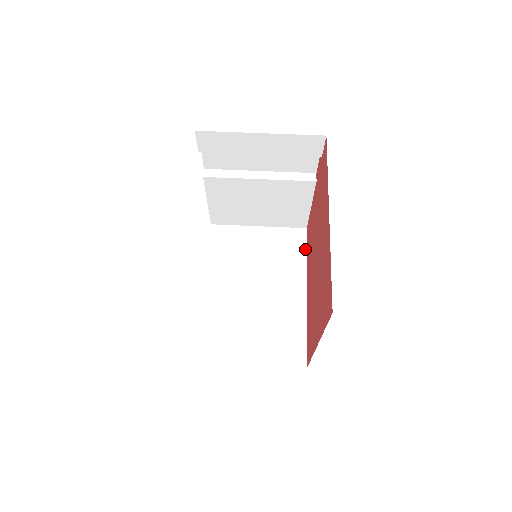
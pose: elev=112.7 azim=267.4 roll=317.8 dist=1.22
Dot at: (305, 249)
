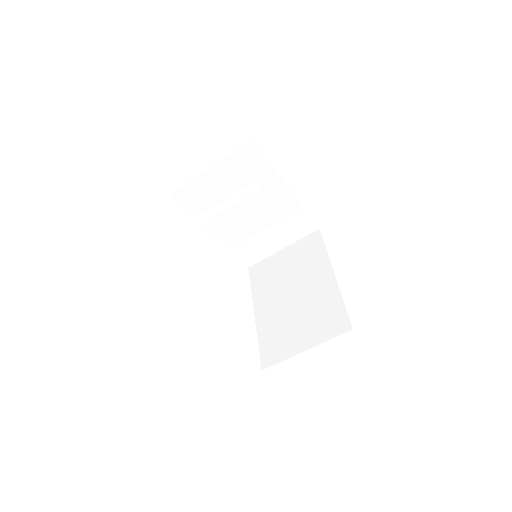
Dot at: (264, 159)
